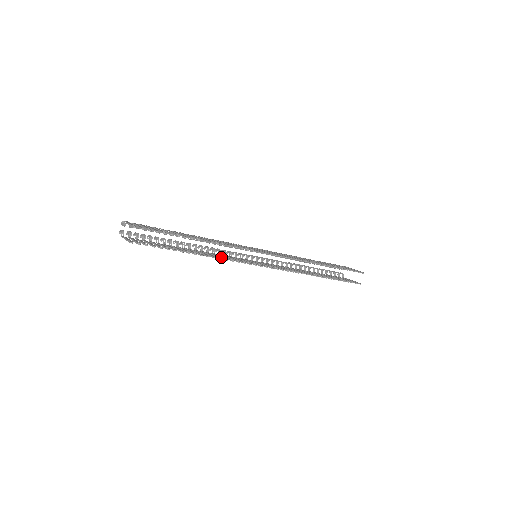
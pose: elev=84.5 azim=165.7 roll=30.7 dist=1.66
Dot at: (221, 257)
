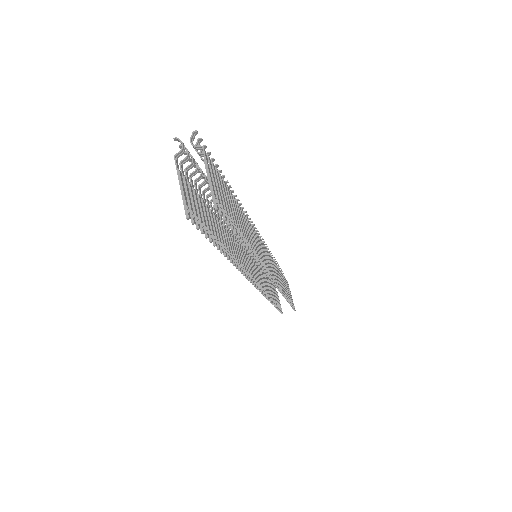
Dot at: (236, 254)
